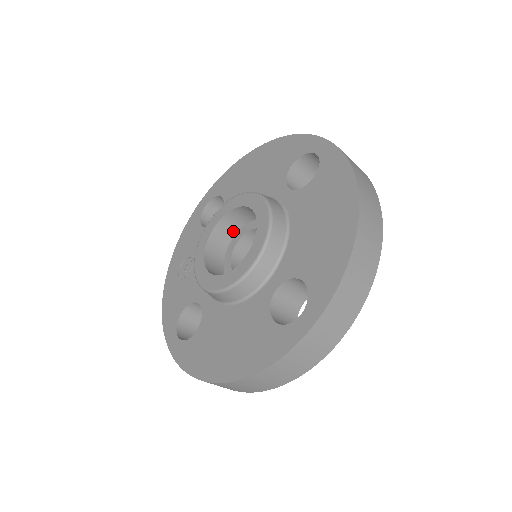
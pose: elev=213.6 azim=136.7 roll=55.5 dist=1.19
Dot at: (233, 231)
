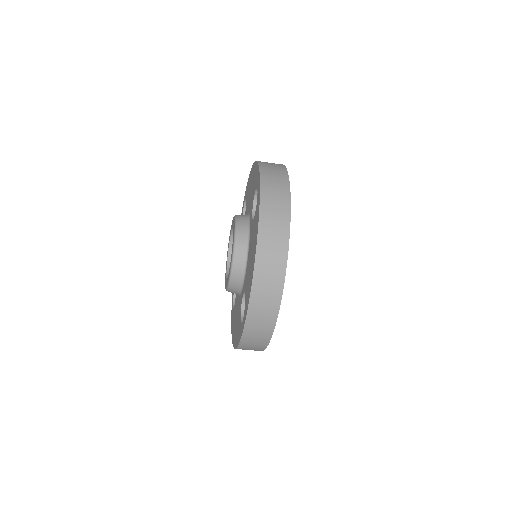
Dot at: occluded
